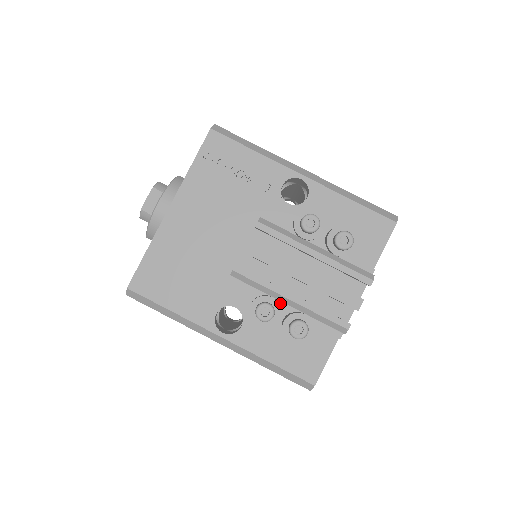
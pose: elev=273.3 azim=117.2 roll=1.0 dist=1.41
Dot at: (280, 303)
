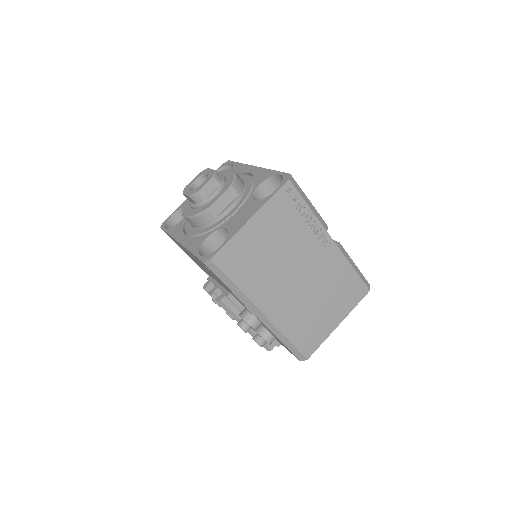
Dot at: occluded
